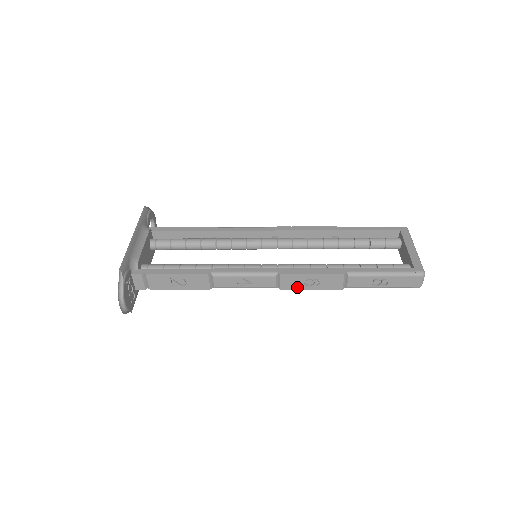
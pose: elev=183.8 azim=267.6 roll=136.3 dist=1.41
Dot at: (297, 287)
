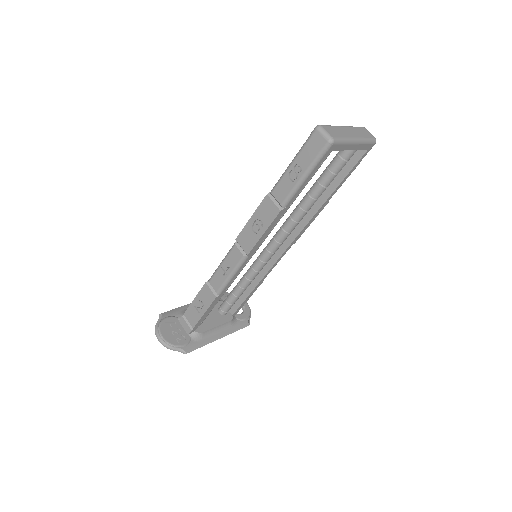
Dot at: (254, 242)
